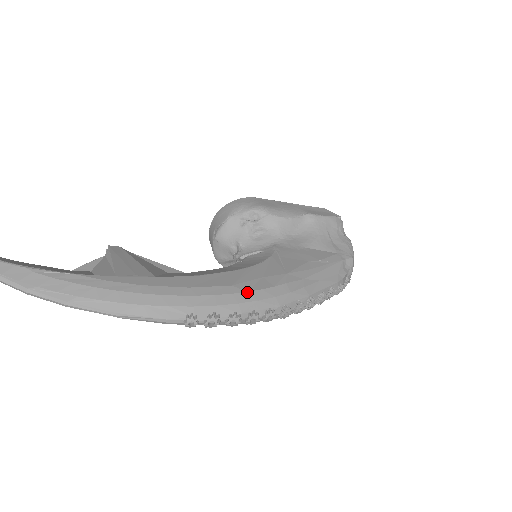
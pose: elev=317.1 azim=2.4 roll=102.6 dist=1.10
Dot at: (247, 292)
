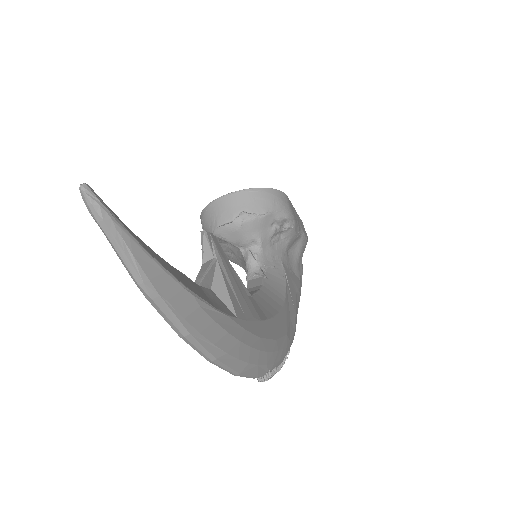
Dot at: (290, 342)
